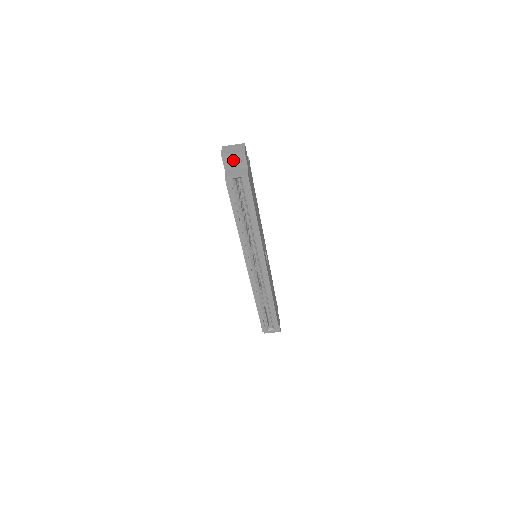
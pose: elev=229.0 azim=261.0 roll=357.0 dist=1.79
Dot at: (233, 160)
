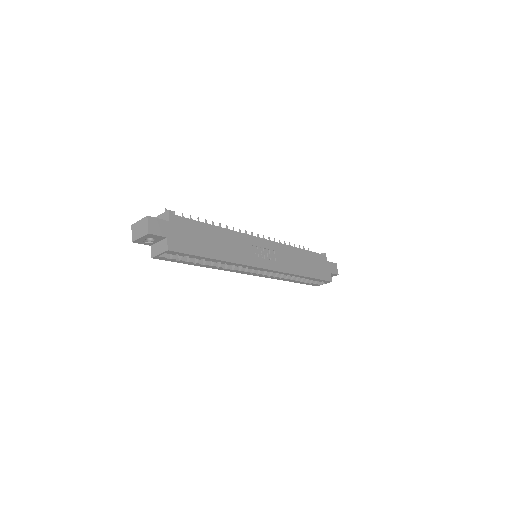
Dot at: occluded
